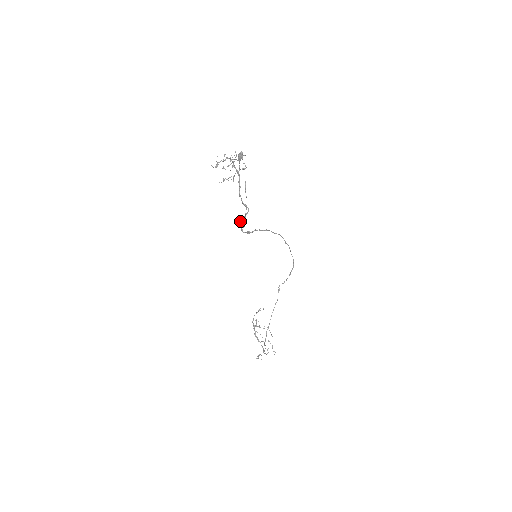
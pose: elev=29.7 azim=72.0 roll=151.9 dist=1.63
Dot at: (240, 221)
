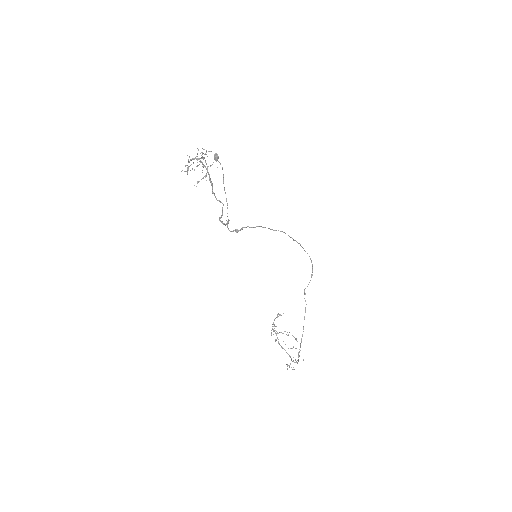
Dot at: (219, 218)
